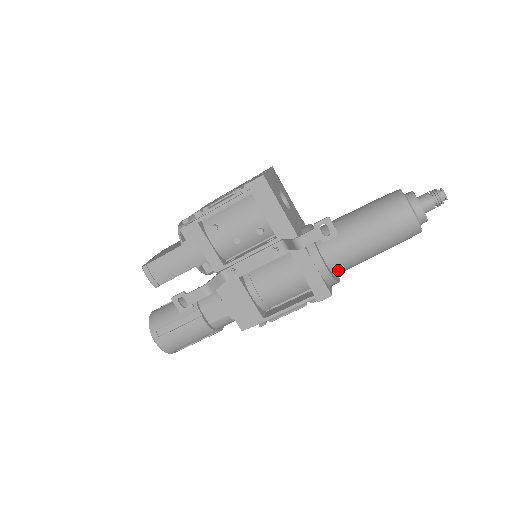
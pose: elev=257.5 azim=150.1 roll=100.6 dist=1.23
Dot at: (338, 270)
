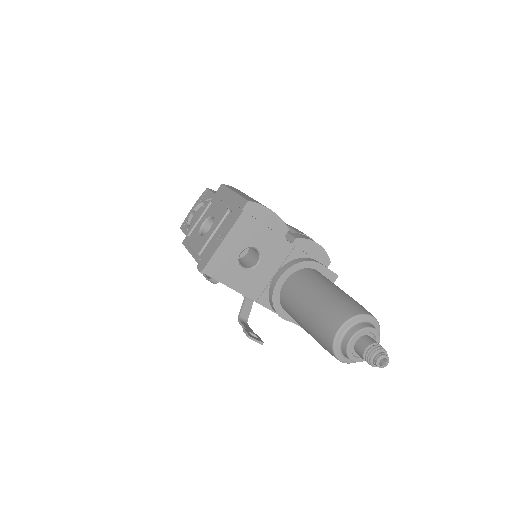
Dot at: occluded
